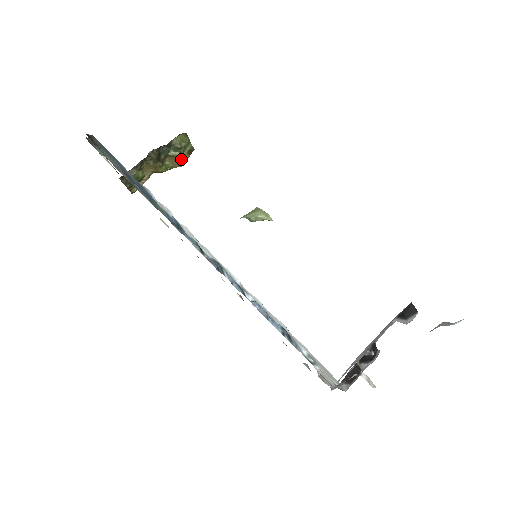
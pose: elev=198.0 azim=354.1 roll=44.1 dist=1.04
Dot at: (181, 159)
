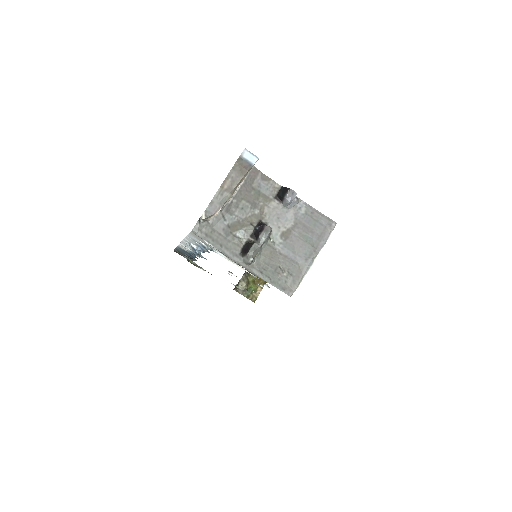
Dot at: occluded
